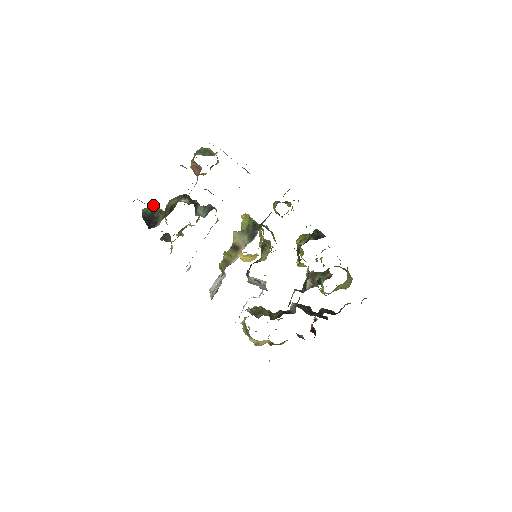
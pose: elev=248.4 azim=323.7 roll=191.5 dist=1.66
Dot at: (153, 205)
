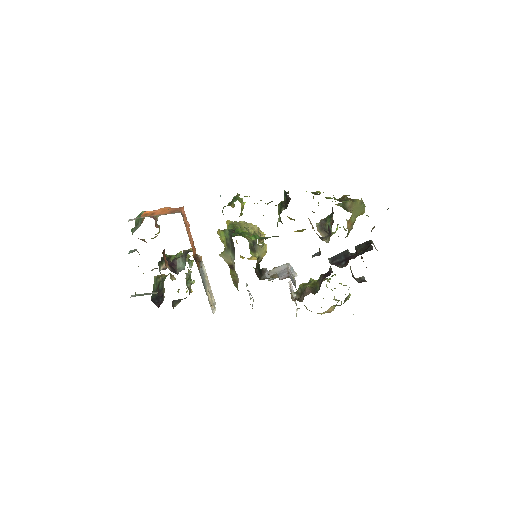
Dot at: (156, 277)
